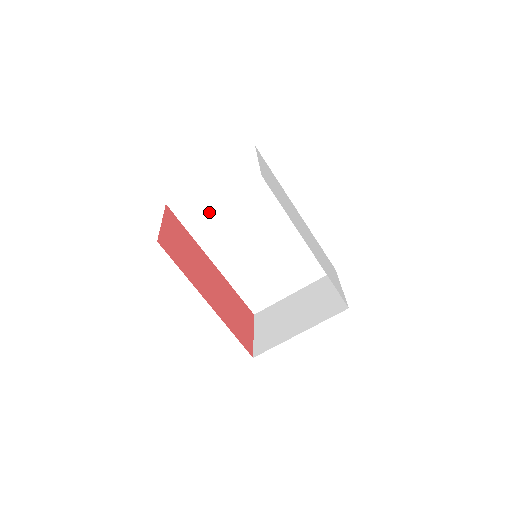
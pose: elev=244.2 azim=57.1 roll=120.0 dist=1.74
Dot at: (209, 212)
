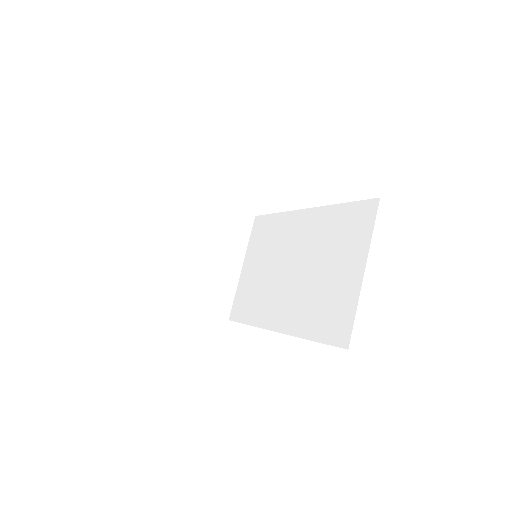
Dot at: (254, 291)
